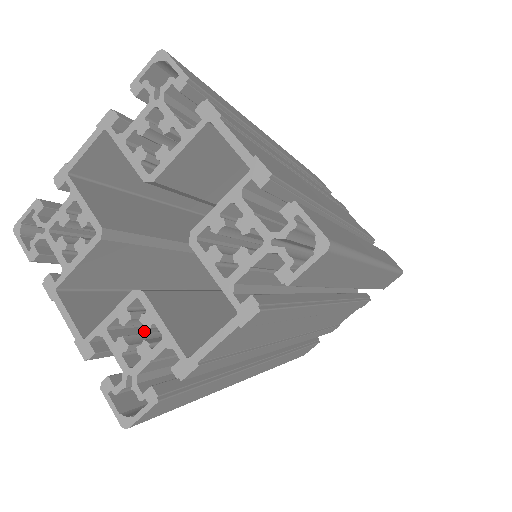
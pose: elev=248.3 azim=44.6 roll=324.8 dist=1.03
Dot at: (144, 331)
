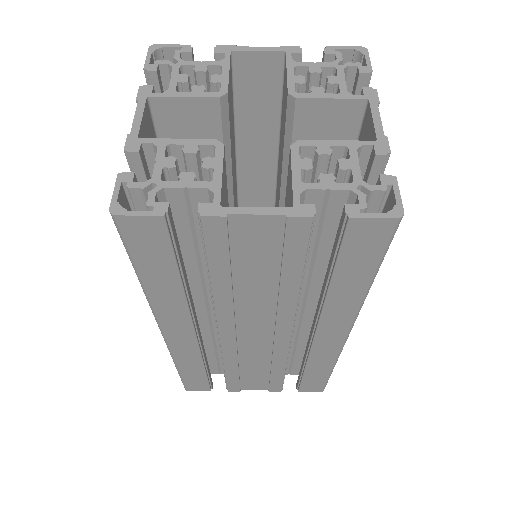
Dot at: occluded
